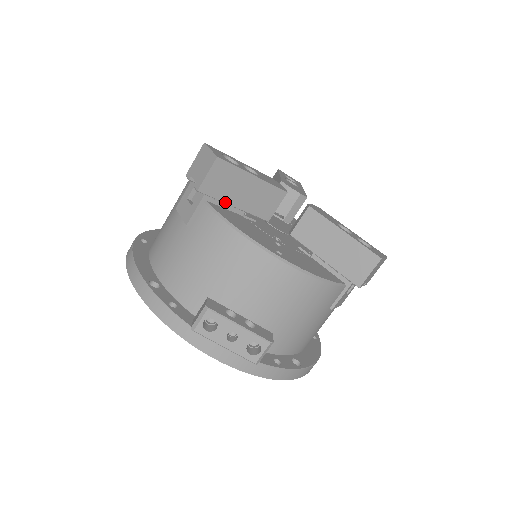
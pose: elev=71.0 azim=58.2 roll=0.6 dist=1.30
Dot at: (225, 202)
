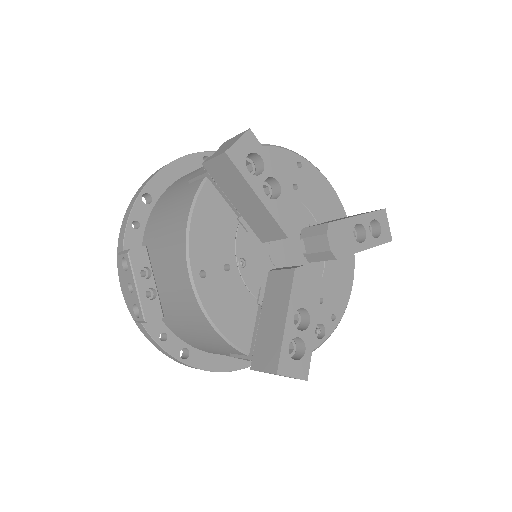
Dot at: (225, 193)
